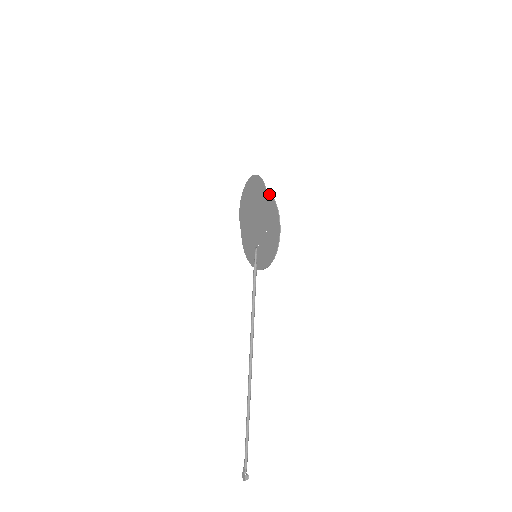
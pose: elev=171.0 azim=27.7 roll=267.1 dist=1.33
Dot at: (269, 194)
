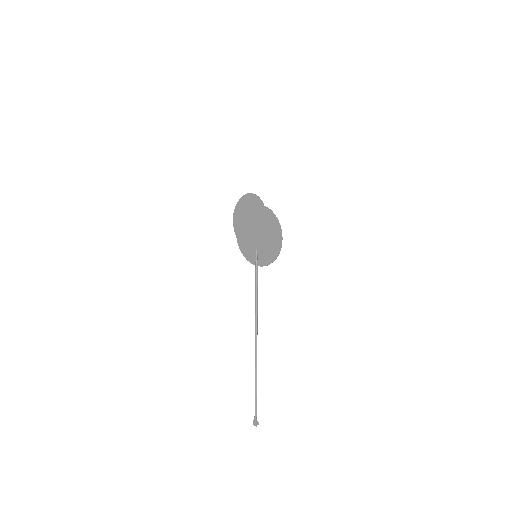
Dot at: (268, 209)
